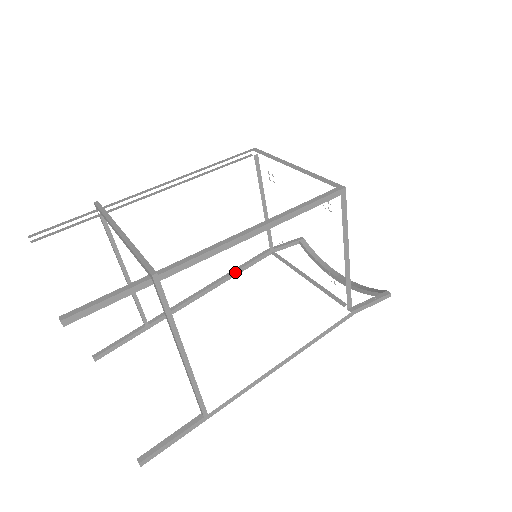
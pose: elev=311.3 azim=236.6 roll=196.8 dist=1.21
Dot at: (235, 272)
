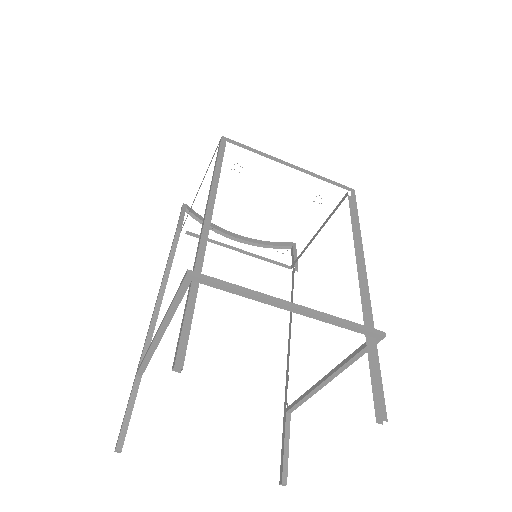
Dot at: occluded
